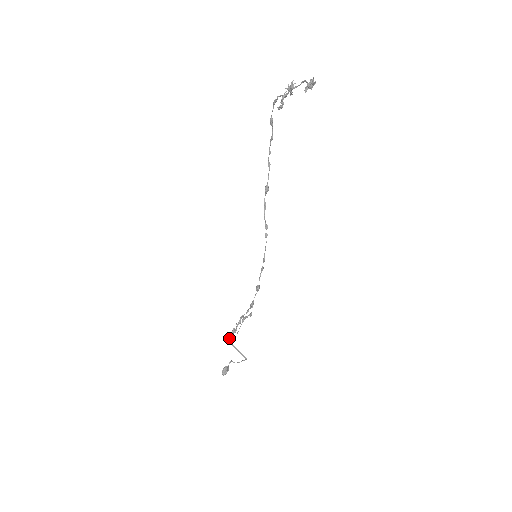
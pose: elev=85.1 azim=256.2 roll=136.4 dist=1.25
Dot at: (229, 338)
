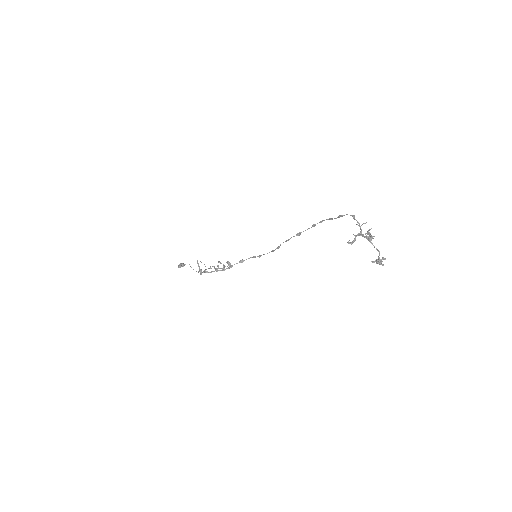
Dot at: occluded
